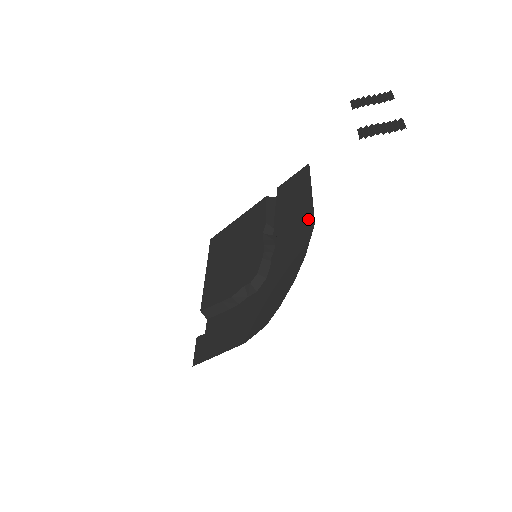
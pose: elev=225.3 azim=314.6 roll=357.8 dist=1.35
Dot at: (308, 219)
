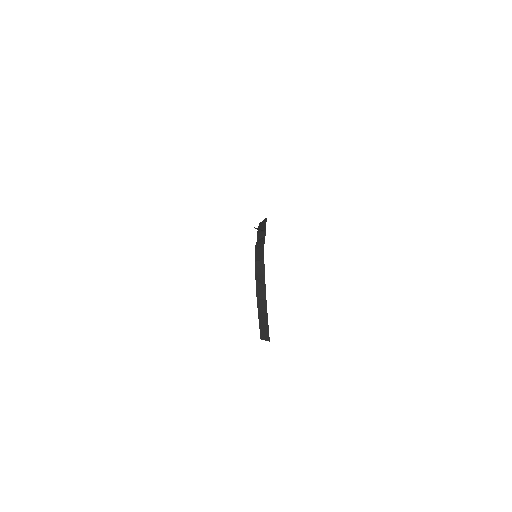
Dot at: occluded
